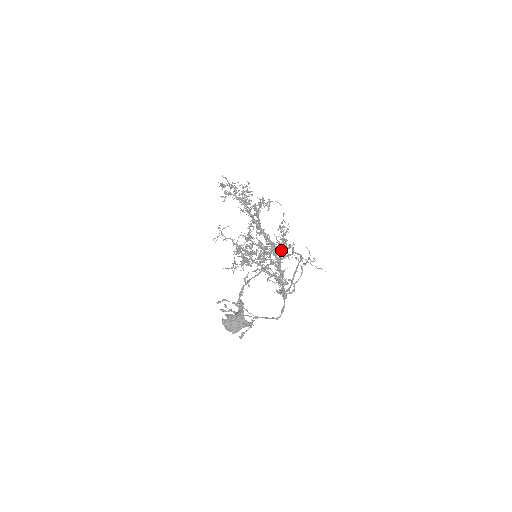
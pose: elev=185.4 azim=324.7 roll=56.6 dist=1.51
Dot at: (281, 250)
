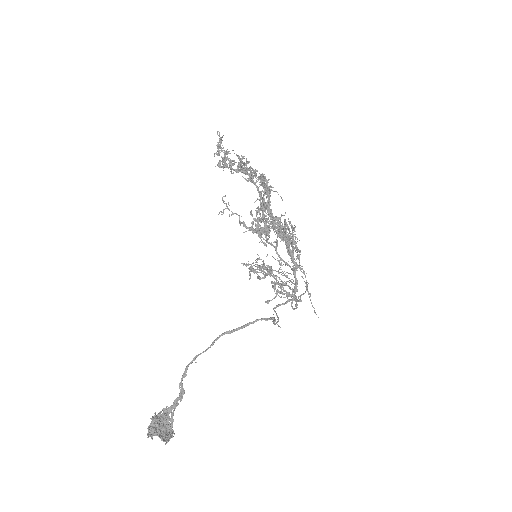
Dot at: (292, 245)
